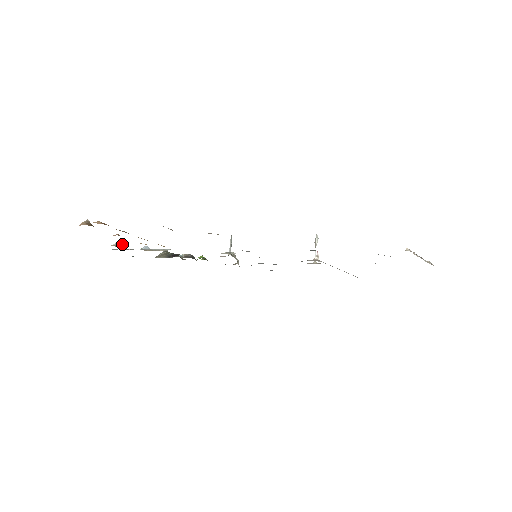
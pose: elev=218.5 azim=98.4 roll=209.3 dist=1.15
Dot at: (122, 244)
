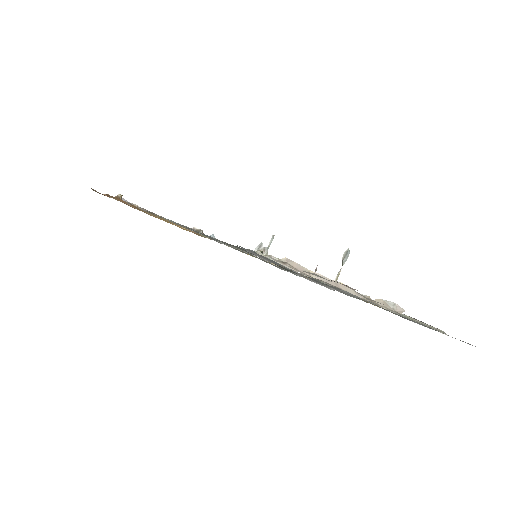
Dot at: (200, 230)
